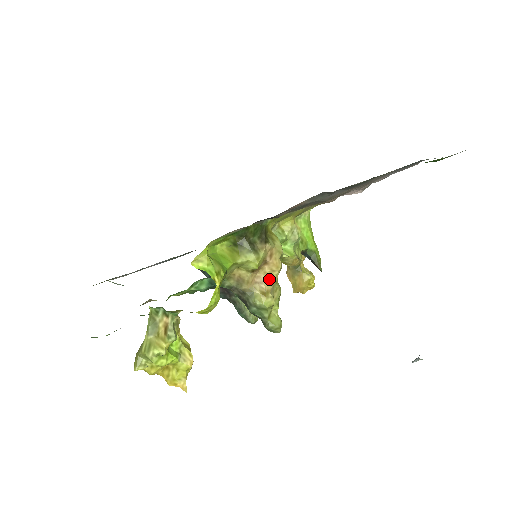
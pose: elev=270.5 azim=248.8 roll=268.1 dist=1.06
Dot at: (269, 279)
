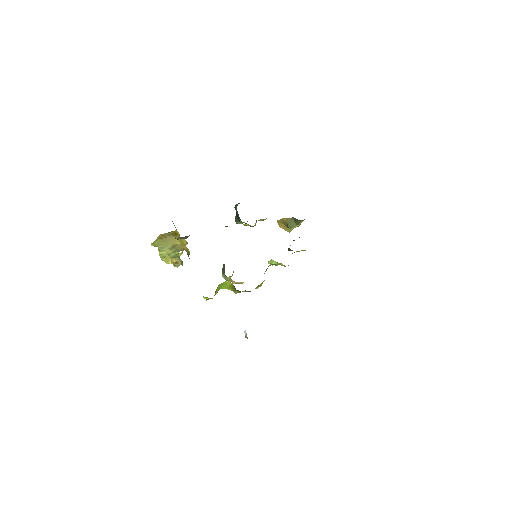
Dot at: occluded
